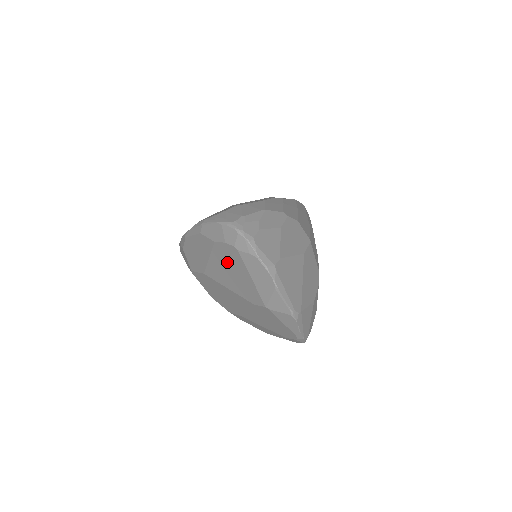
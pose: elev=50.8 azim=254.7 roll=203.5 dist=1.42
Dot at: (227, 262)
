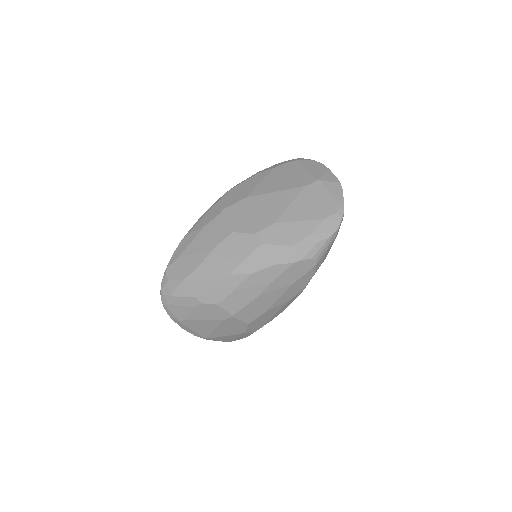
Dot at: (283, 173)
